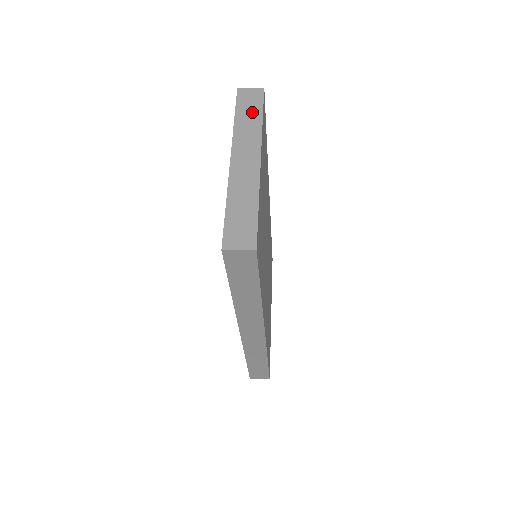
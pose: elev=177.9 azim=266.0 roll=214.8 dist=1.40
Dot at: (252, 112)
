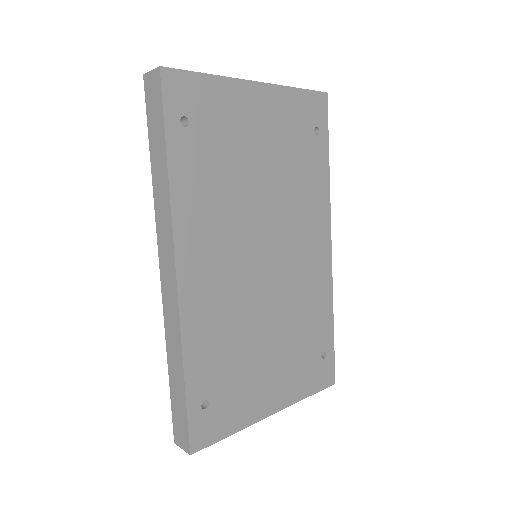
Dot at: occluded
